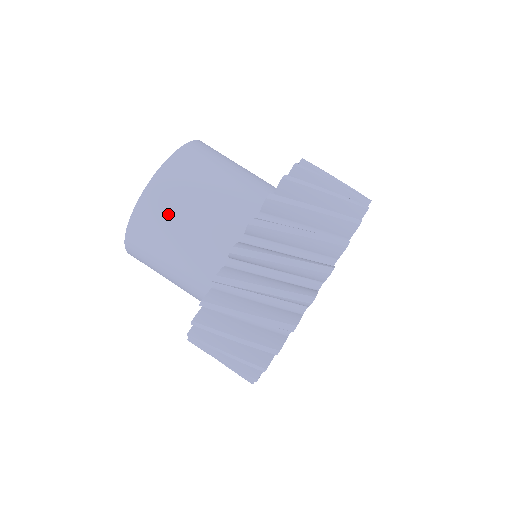
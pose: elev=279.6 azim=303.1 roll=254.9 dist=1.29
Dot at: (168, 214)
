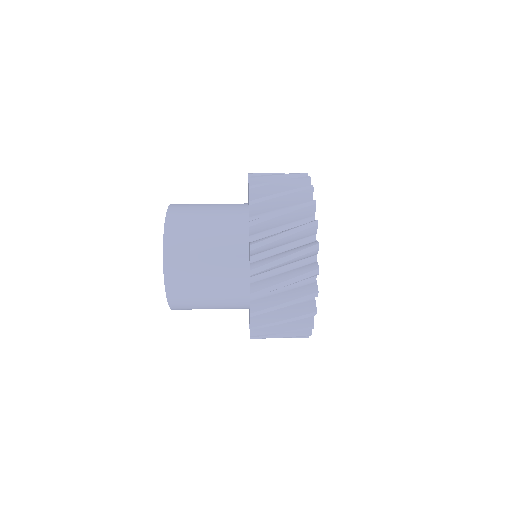
Dot at: occluded
